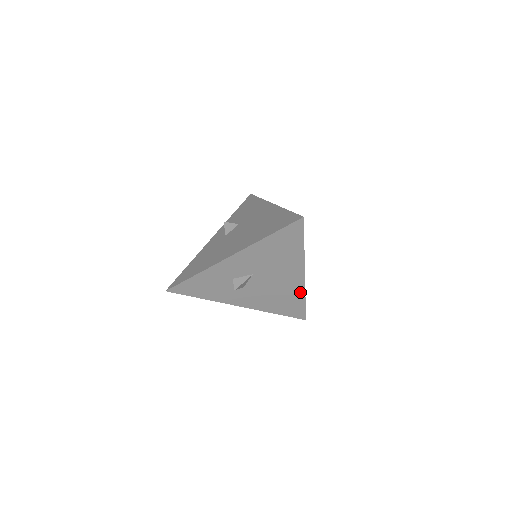
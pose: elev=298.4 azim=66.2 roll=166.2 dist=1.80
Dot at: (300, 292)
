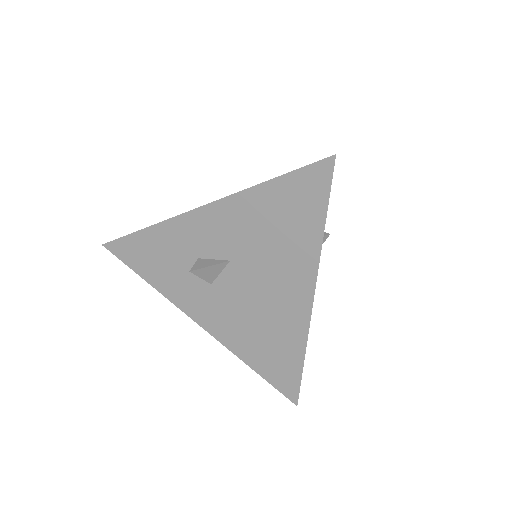
Dot at: (299, 335)
